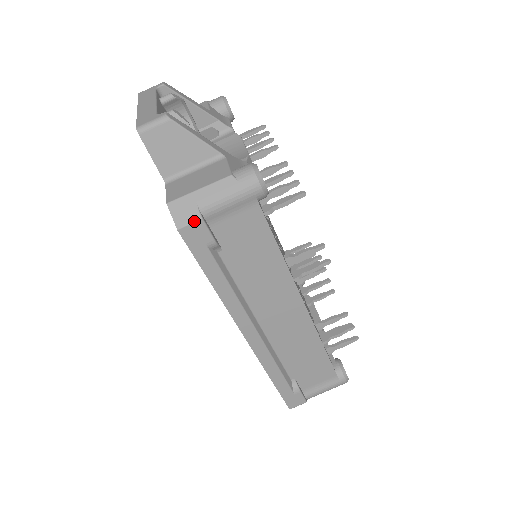
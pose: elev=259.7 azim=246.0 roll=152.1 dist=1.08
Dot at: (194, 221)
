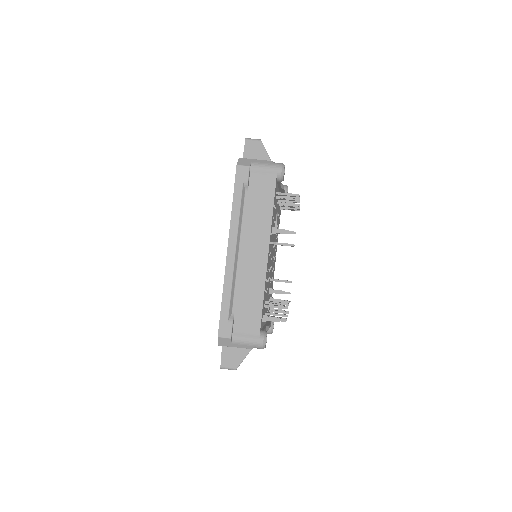
Dot at: (246, 165)
